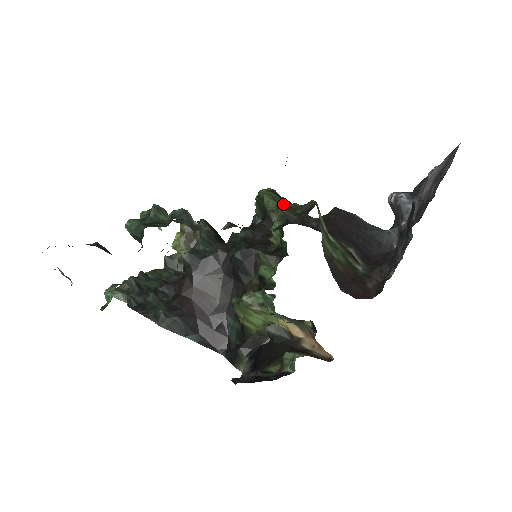
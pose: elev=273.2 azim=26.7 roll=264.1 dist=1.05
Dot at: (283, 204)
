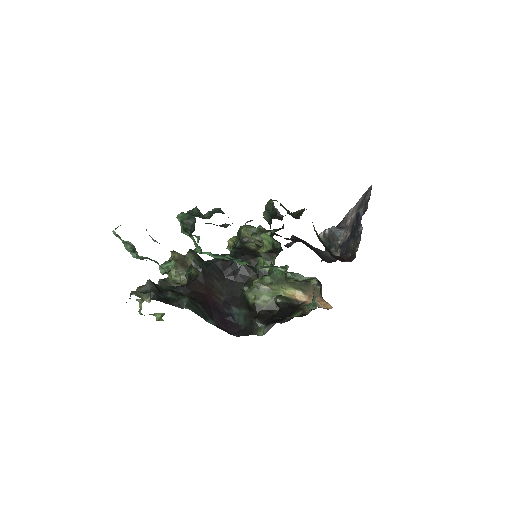
Dot at: occluded
